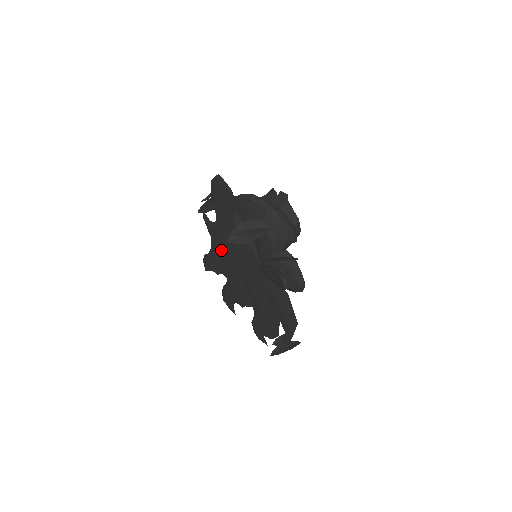
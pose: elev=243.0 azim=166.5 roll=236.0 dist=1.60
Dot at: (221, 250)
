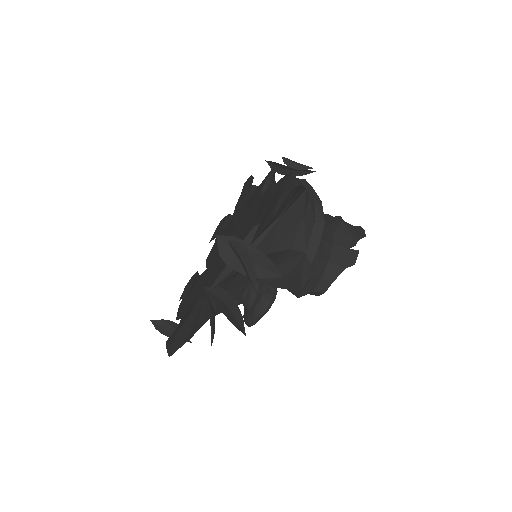
Dot at: (245, 208)
